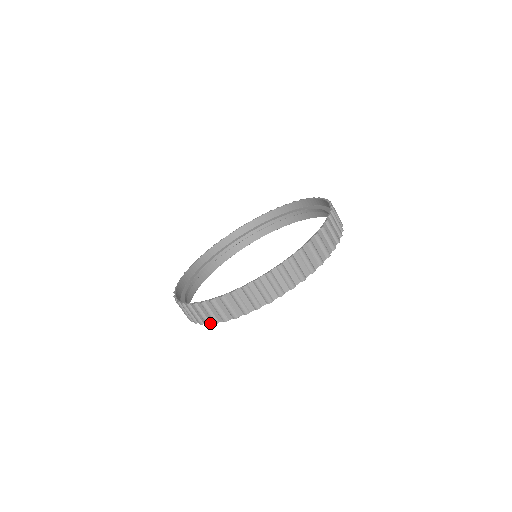
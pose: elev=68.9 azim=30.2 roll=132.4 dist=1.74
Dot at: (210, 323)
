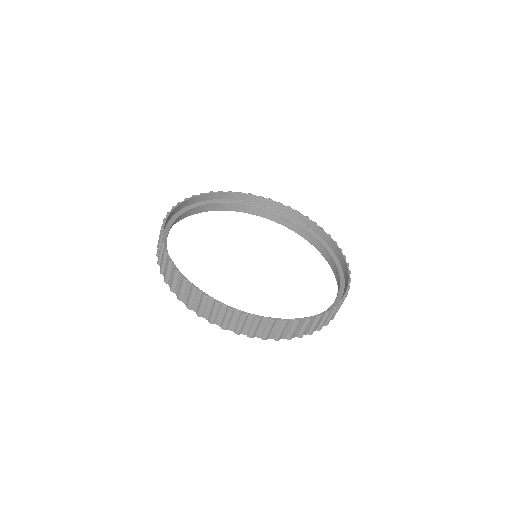
Dot at: (163, 274)
